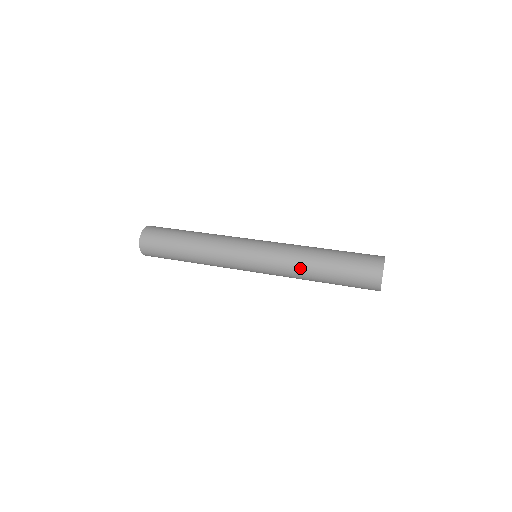
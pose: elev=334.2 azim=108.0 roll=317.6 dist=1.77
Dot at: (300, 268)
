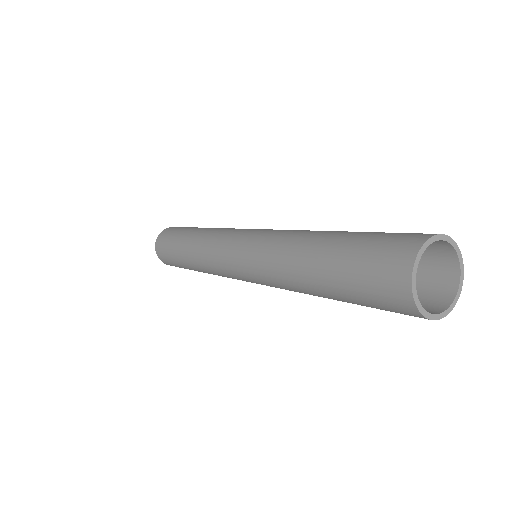
Dot at: (292, 239)
